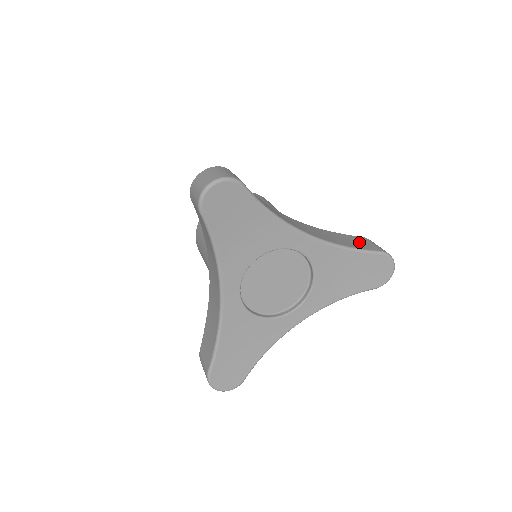
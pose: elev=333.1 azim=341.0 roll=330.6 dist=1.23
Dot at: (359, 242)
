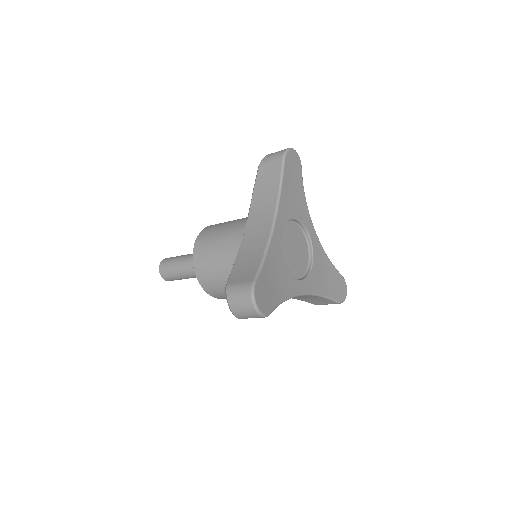
Dot at: occluded
